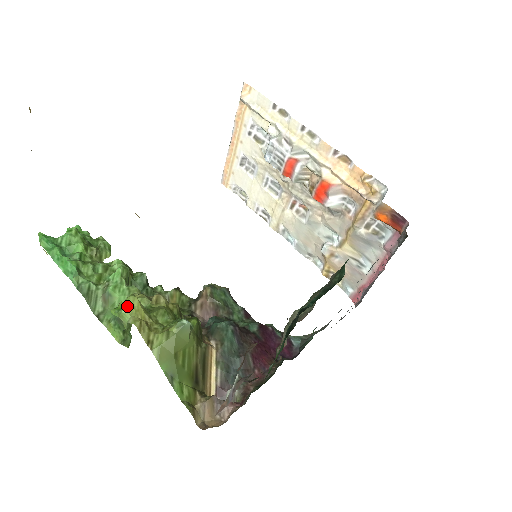
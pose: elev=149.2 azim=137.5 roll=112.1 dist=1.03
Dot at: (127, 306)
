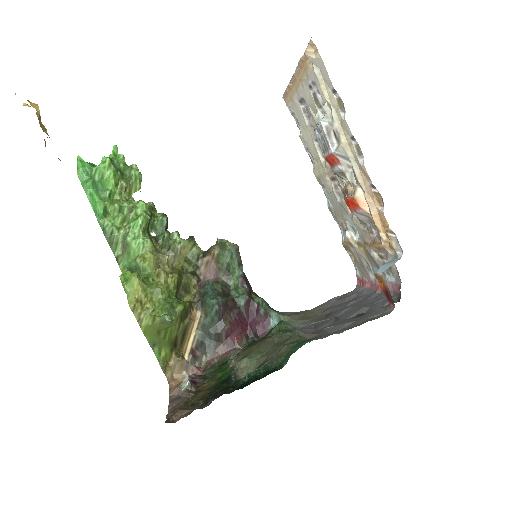
Dot at: (129, 284)
